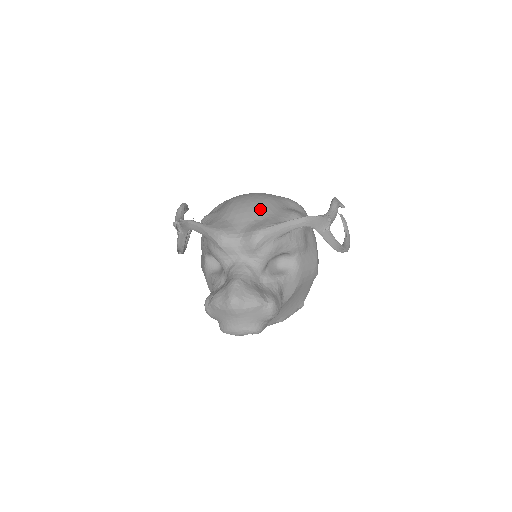
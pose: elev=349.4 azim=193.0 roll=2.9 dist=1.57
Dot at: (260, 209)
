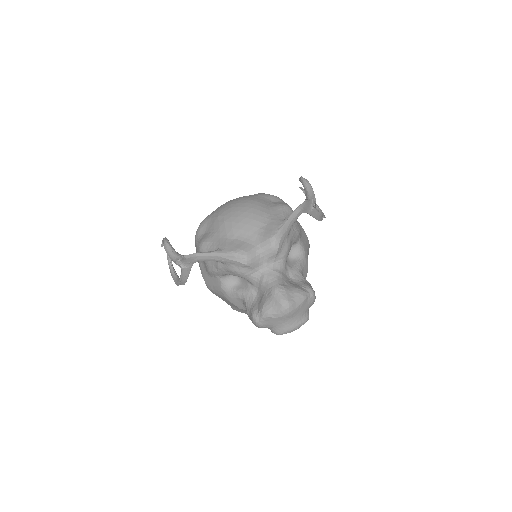
Dot at: (257, 216)
